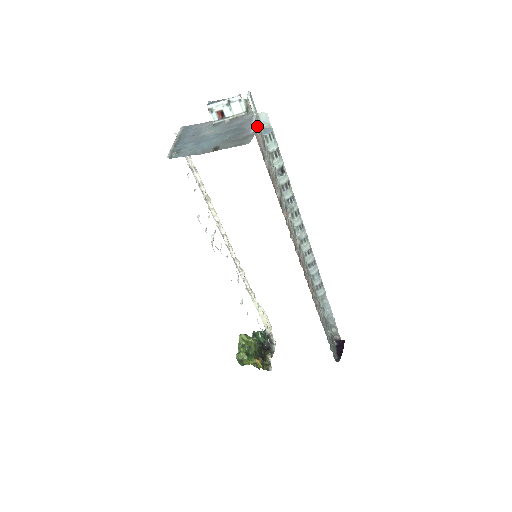
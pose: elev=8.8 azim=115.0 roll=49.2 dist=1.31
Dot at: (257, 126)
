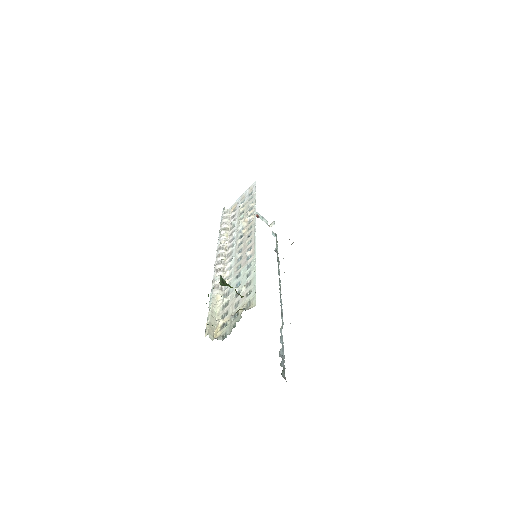
Dot at: occluded
